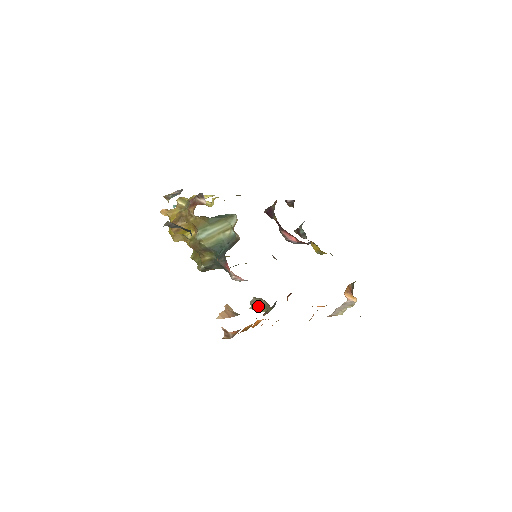
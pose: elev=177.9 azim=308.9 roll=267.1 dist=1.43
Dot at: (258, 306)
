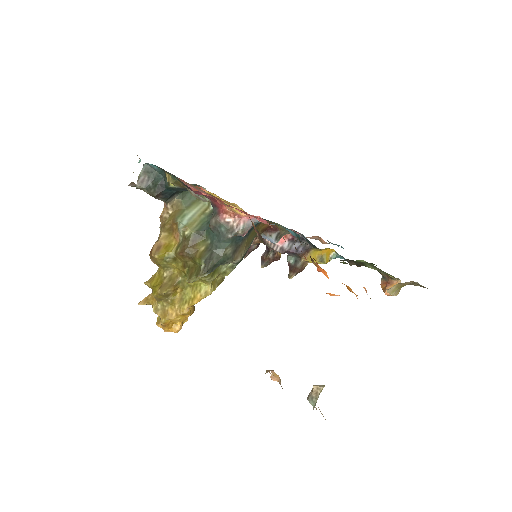
Dot at: (317, 386)
